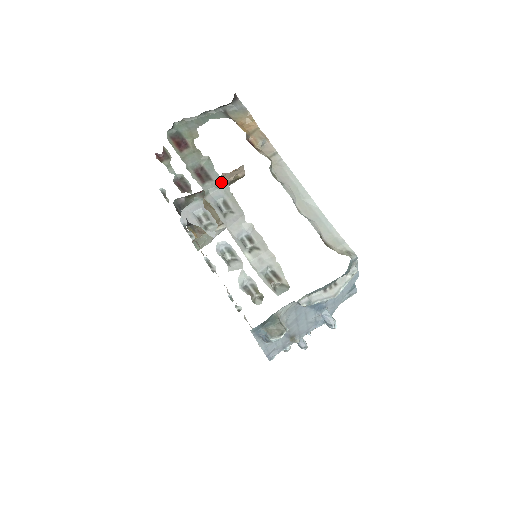
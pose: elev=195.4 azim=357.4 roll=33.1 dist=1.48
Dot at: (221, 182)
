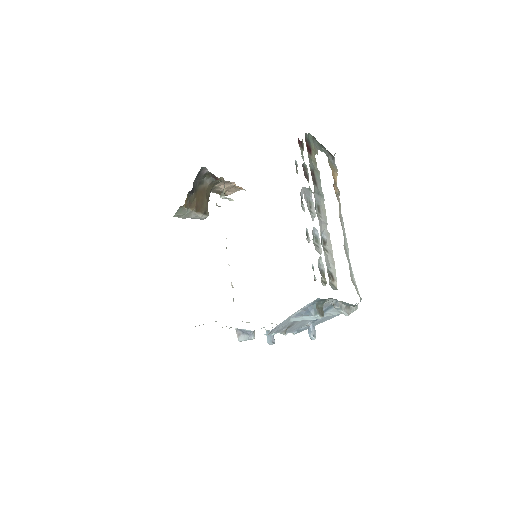
Dot at: (321, 193)
